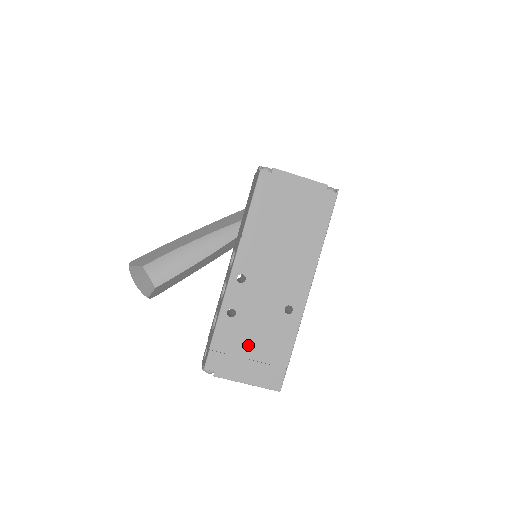
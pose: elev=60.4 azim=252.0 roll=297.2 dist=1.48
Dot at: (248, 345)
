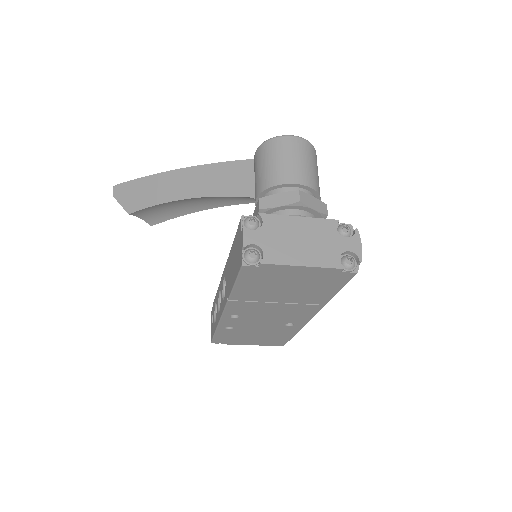
Dot at: (250, 336)
